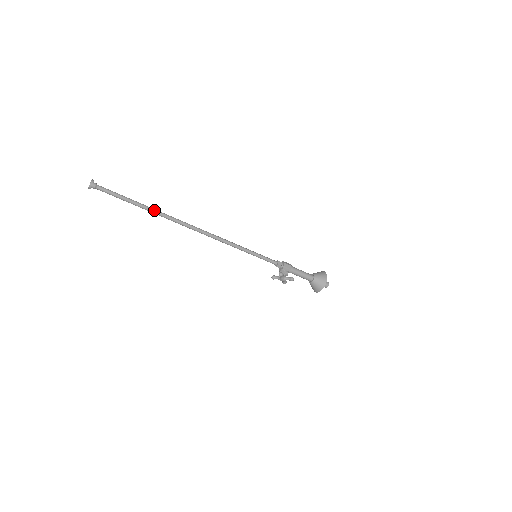
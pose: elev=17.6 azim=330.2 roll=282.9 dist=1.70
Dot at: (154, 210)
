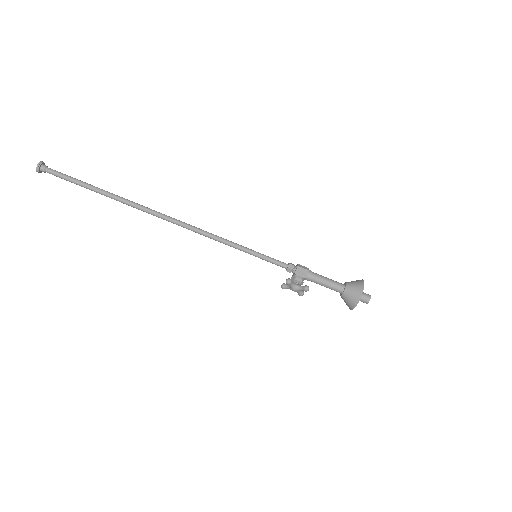
Dot at: (115, 196)
